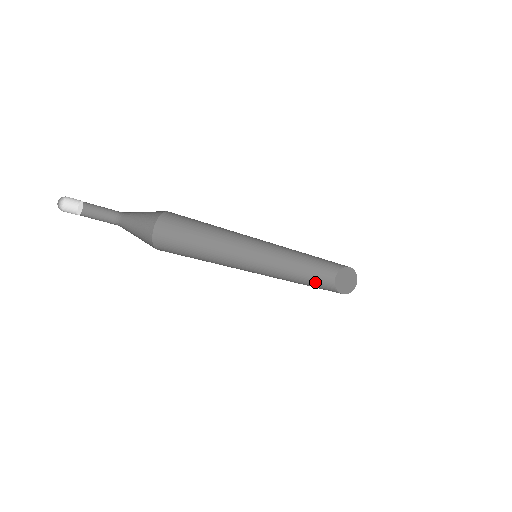
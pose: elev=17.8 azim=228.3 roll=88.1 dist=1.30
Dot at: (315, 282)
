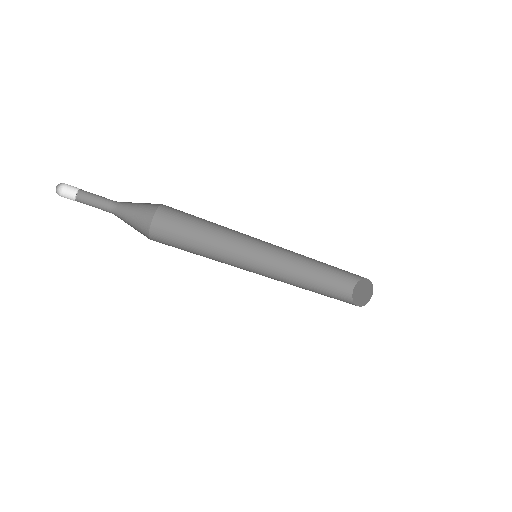
Dot at: occluded
